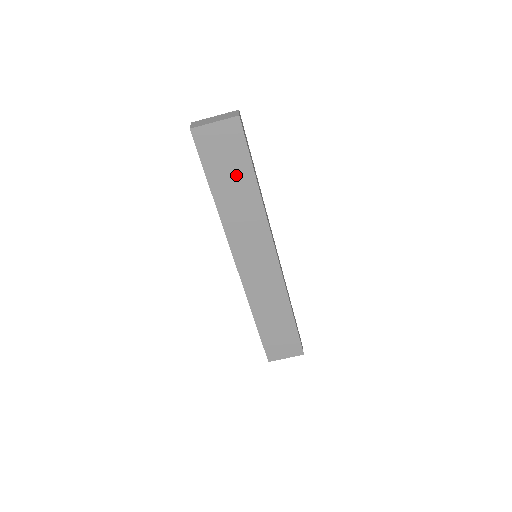
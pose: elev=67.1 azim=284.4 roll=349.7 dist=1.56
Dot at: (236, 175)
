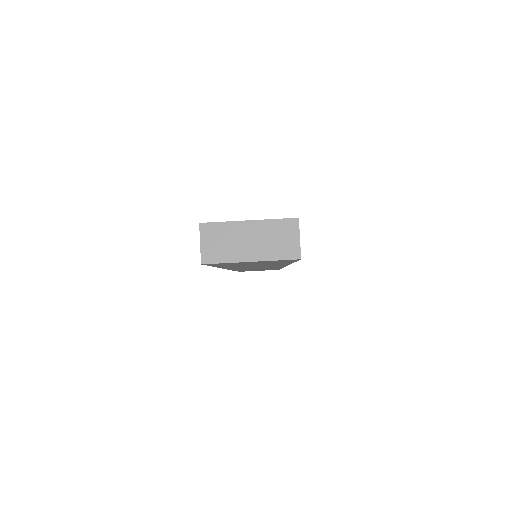
Dot at: (263, 264)
